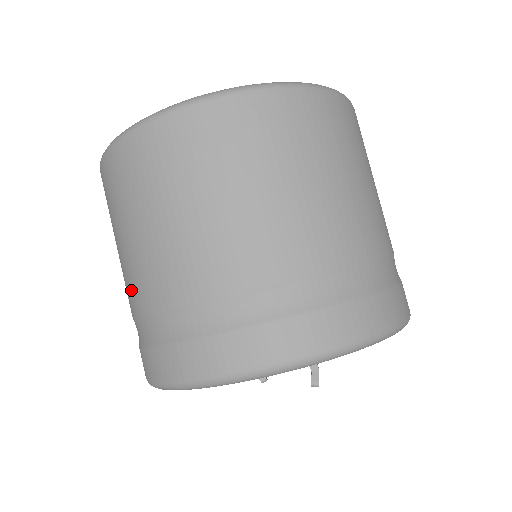
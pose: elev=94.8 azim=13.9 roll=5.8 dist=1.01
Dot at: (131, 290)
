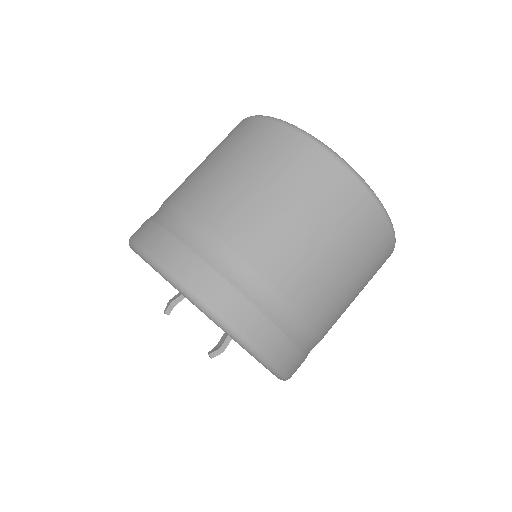
Dot at: (210, 202)
